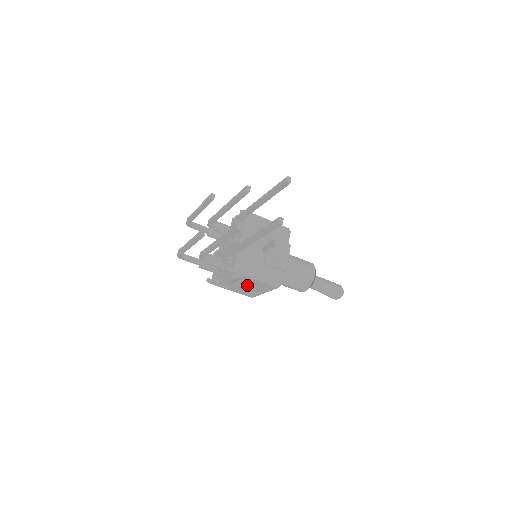
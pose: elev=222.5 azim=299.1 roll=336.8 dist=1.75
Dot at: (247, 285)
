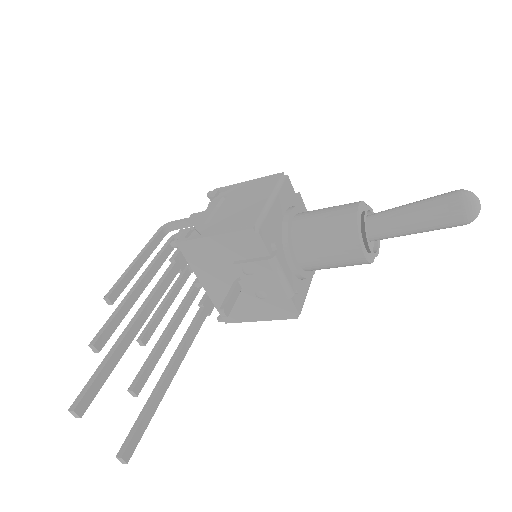
Dot at: occluded
